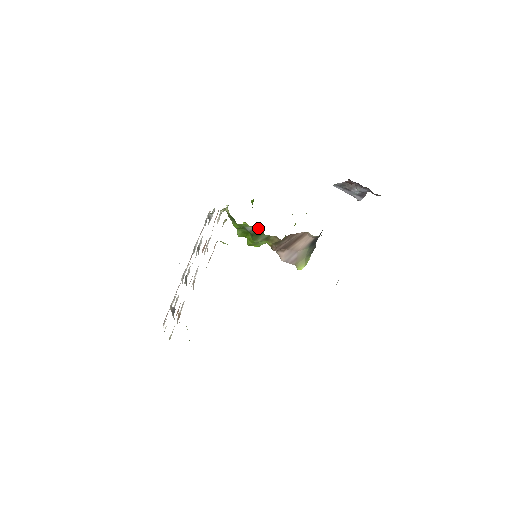
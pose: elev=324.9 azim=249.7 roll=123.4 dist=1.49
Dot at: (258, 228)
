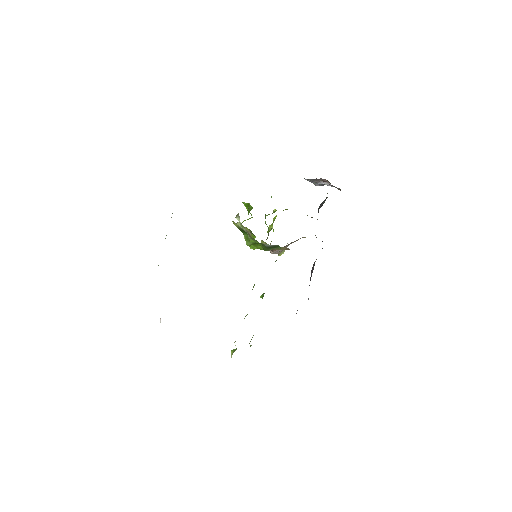
Dot at: (277, 245)
